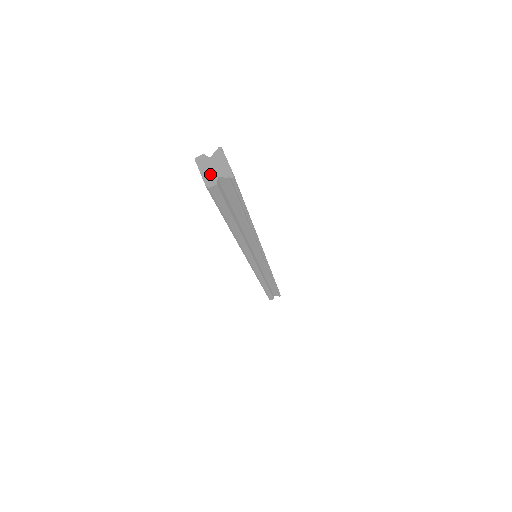
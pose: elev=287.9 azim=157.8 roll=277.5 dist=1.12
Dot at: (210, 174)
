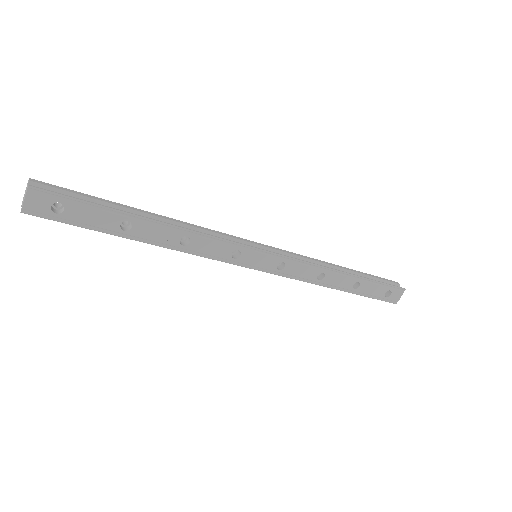
Dot at: (24, 197)
